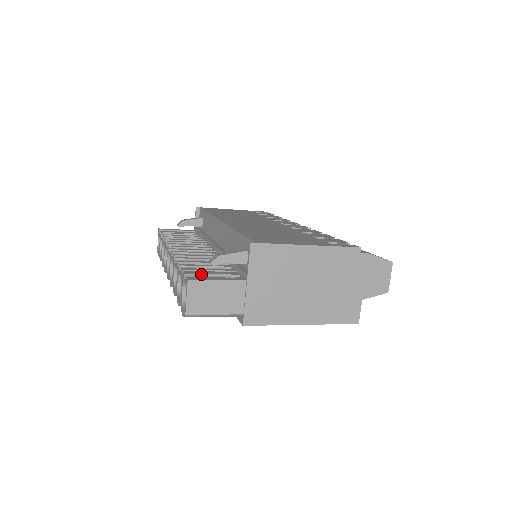
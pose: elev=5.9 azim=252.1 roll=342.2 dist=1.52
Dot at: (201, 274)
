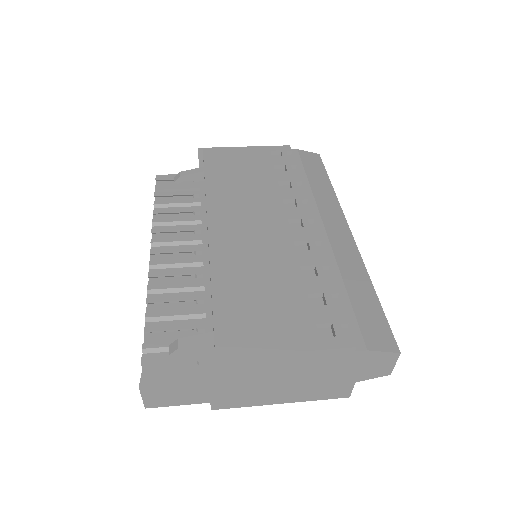
Dot at: (161, 363)
